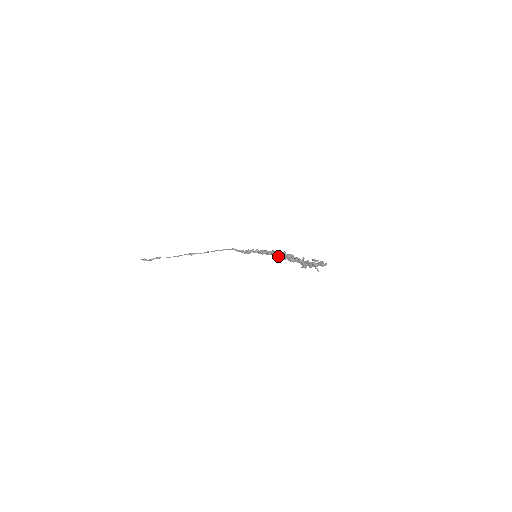
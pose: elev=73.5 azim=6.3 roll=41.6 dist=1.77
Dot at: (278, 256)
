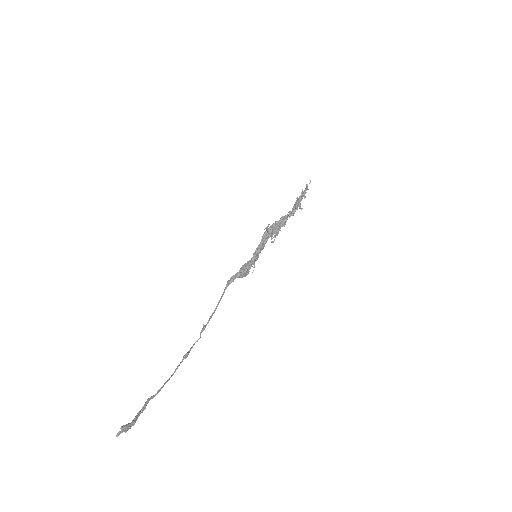
Dot at: (272, 233)
